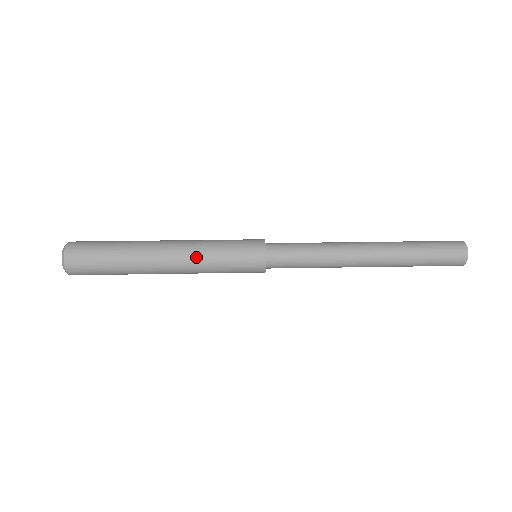
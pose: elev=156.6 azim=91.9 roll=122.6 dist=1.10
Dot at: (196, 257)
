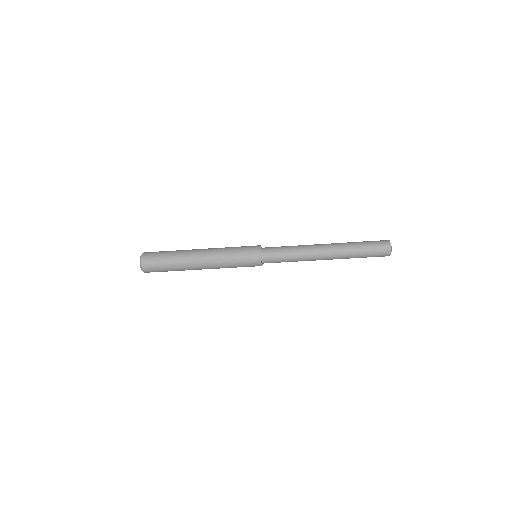
Dot at: (219, 250)
